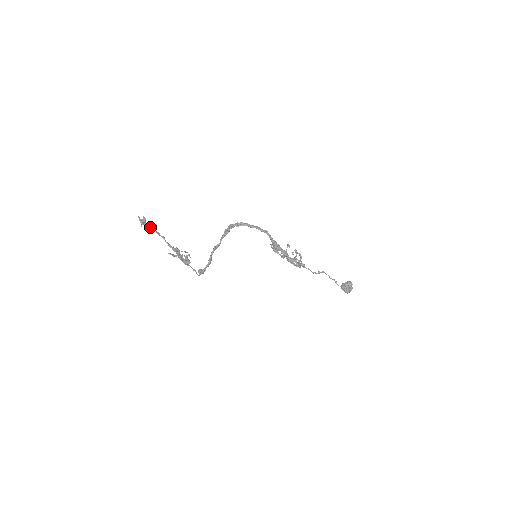
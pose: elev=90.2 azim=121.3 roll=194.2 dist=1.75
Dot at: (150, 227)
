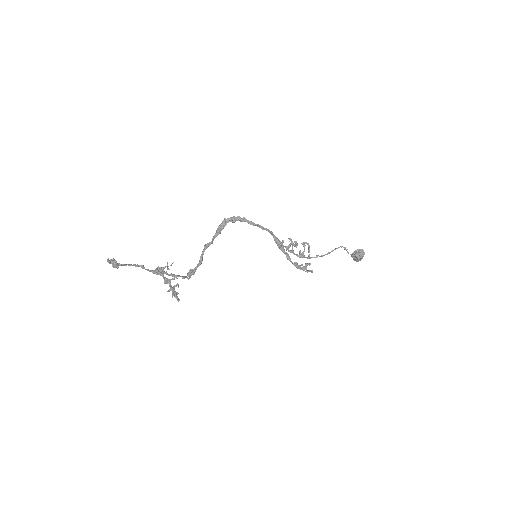
Dot at: (124, 264)
